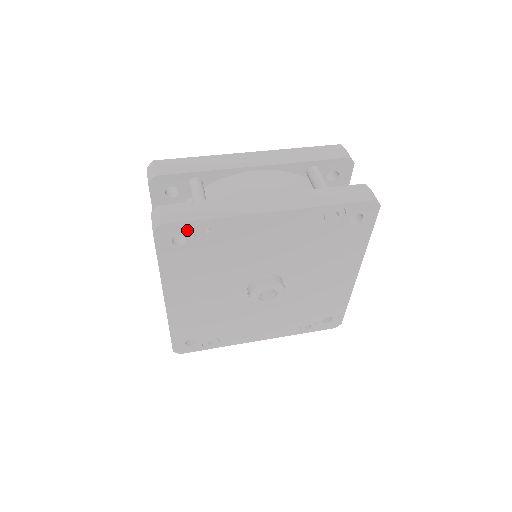
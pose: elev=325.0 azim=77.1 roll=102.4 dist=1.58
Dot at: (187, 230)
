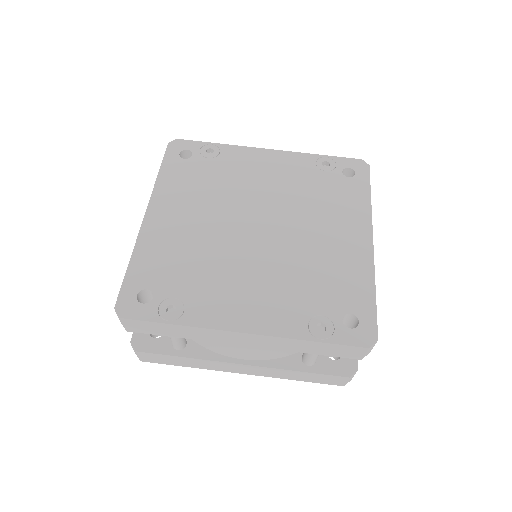
Dot at: occluded
